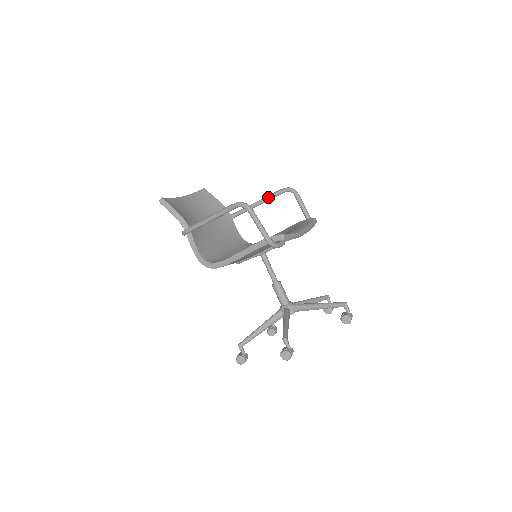
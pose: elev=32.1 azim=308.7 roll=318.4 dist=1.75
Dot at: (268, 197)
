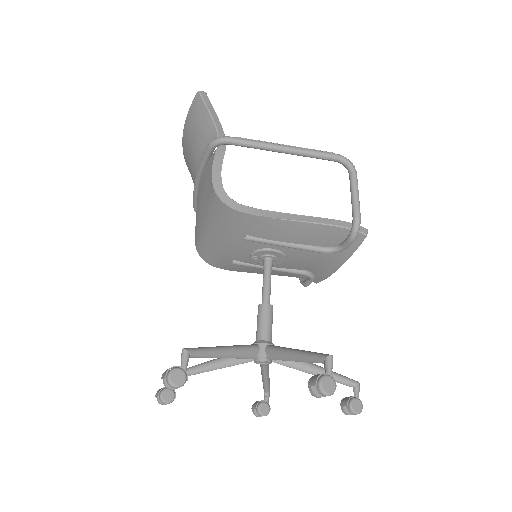
Dot at: occluded
